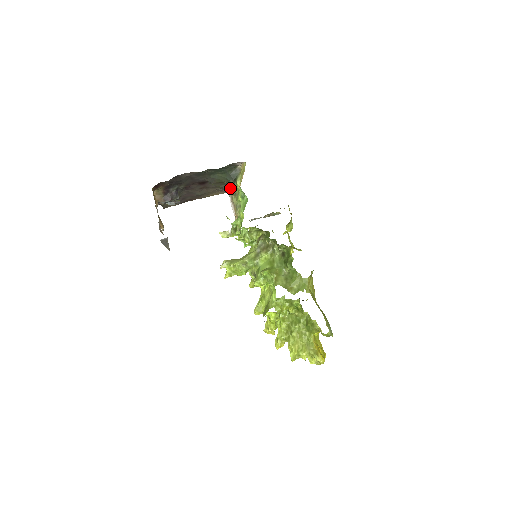
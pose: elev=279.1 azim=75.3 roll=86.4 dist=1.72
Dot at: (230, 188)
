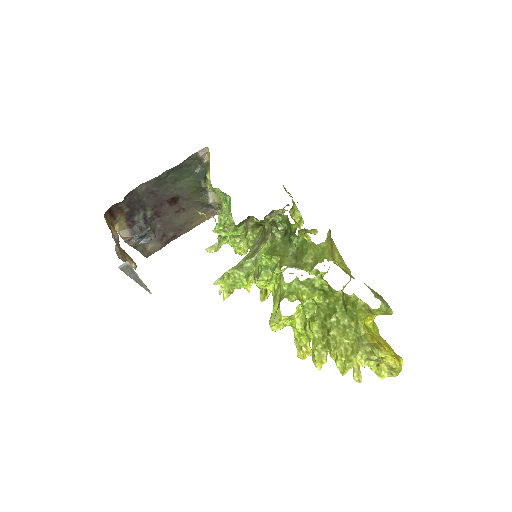
Dot at: (210, 199)
